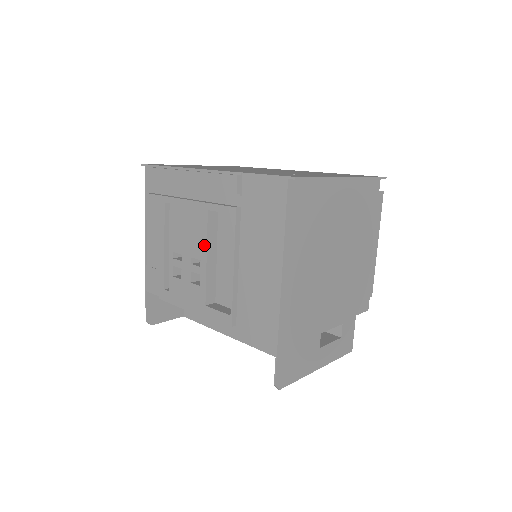
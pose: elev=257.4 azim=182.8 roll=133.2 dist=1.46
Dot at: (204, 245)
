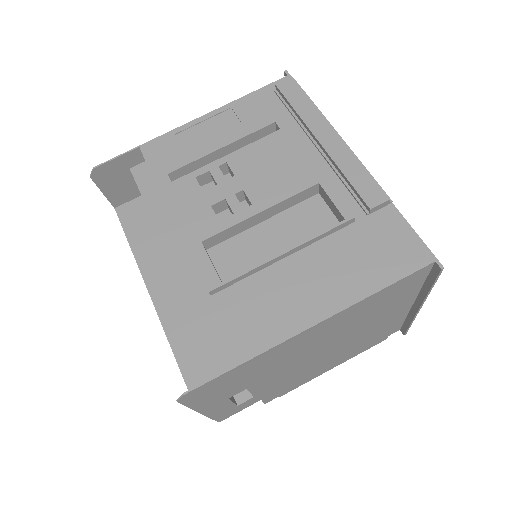
Dot at: (275, 200)
